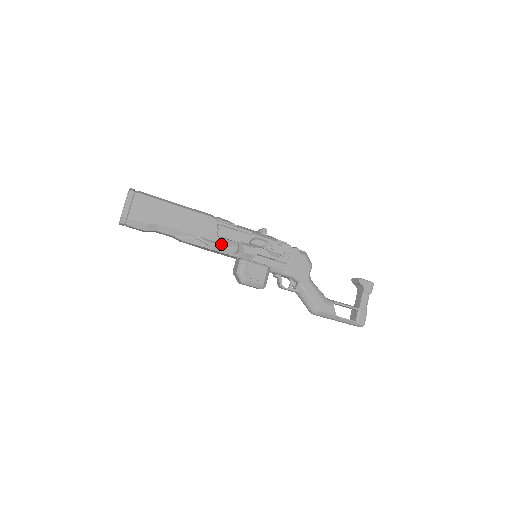
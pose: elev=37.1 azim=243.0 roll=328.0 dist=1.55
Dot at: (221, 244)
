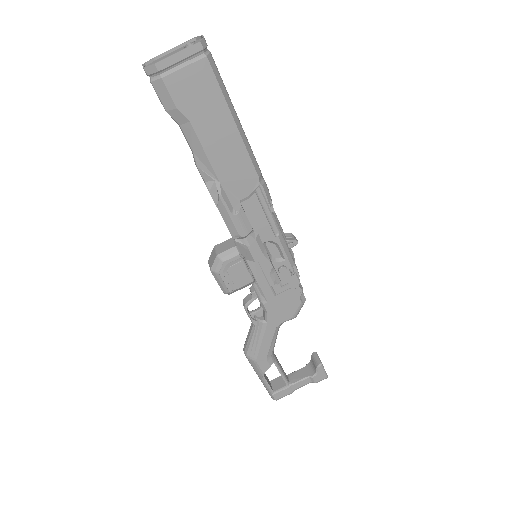
Dot at: (234, 215)
